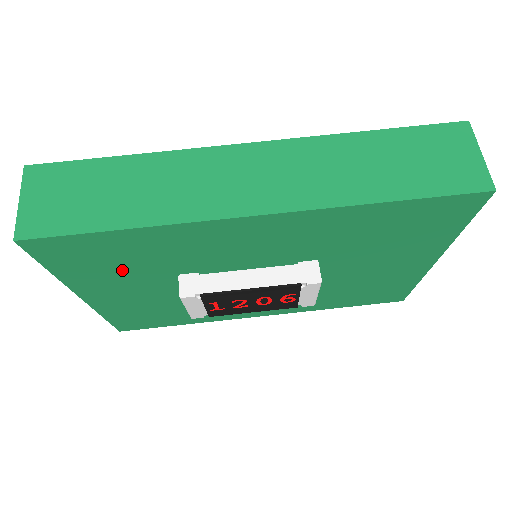
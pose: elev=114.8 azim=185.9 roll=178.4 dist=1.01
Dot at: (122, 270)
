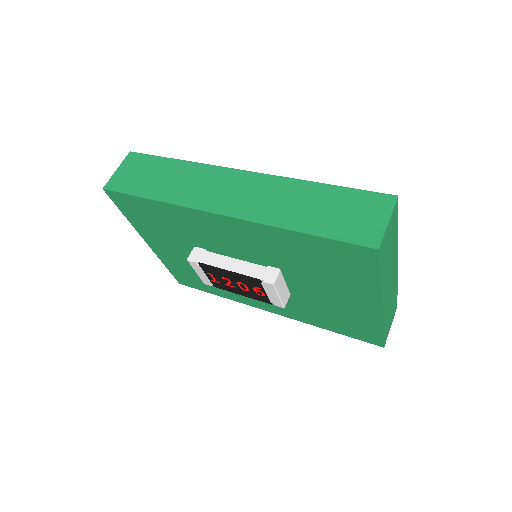
Dot at: (161, 230)
